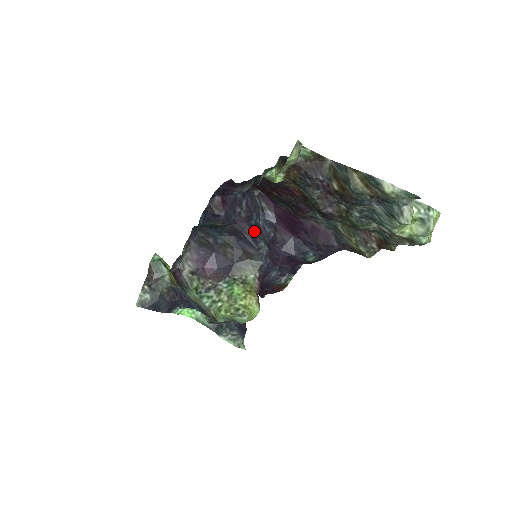
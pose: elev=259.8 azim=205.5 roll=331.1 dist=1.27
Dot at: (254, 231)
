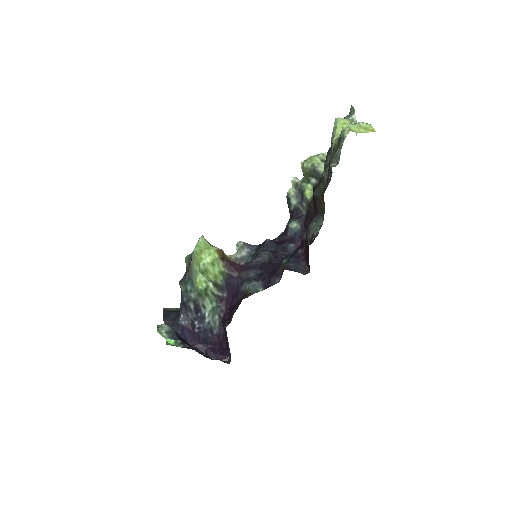
Dot at: (274, 256)
